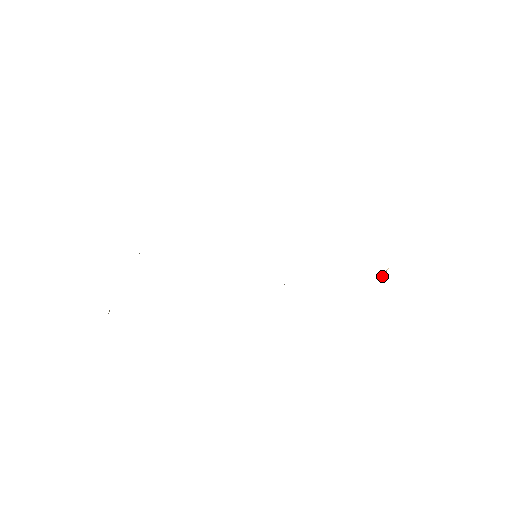
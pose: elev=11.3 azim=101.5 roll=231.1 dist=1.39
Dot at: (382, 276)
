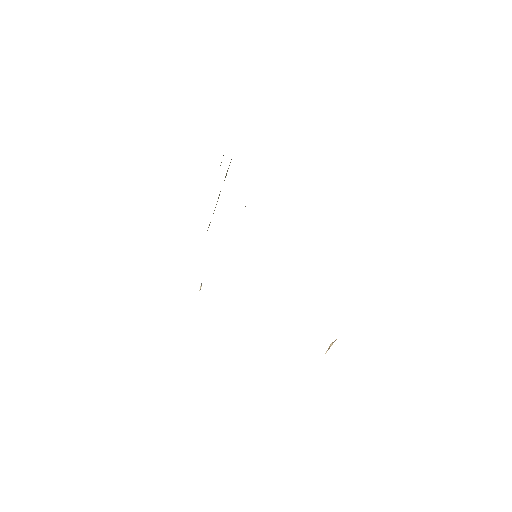
Dot at: (328, 348)
